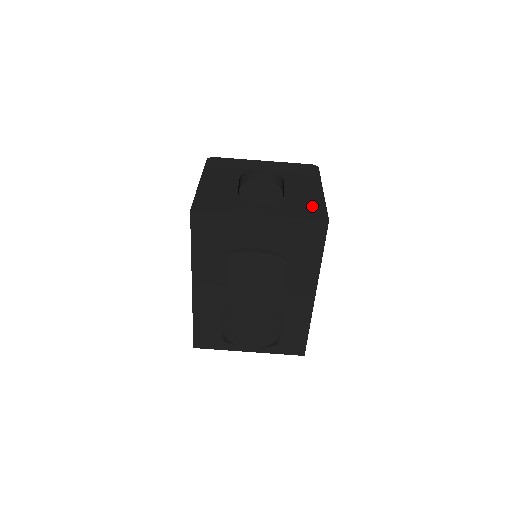
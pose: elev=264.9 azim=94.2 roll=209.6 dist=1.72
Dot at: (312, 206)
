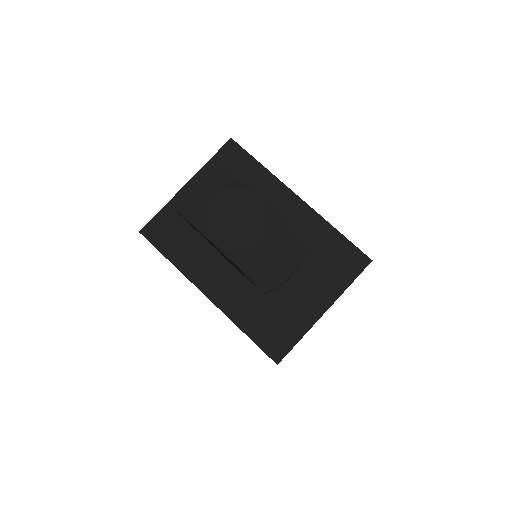
Dot at: occluded
